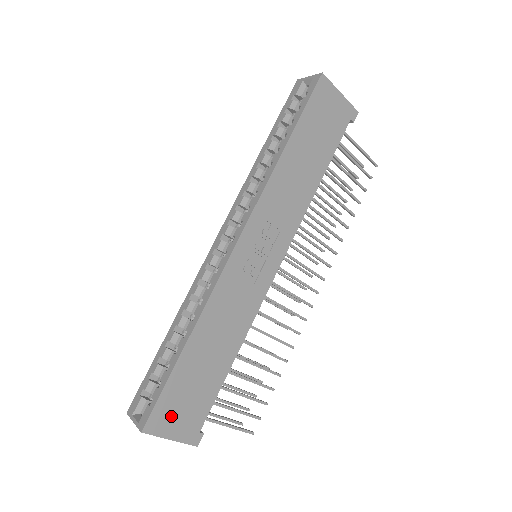
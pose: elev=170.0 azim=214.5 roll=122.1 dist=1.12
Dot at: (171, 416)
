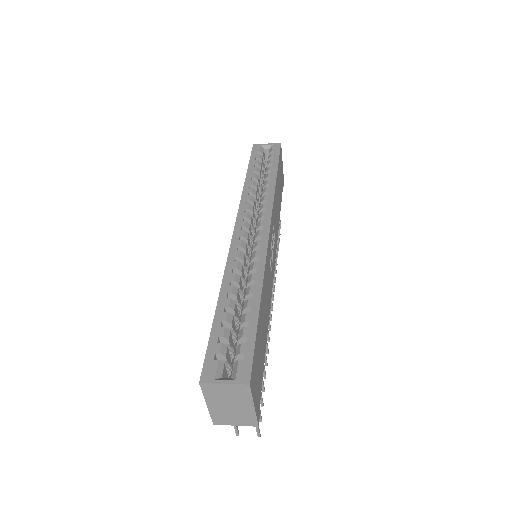
Dot at: (255, 377)
